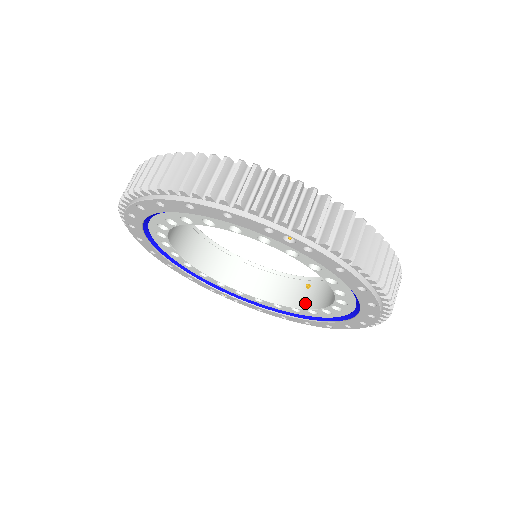
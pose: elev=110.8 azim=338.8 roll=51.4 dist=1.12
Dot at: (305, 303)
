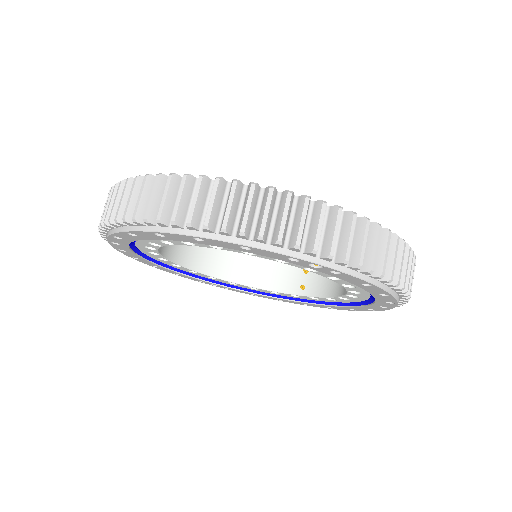
Dot at: (305, 290)
